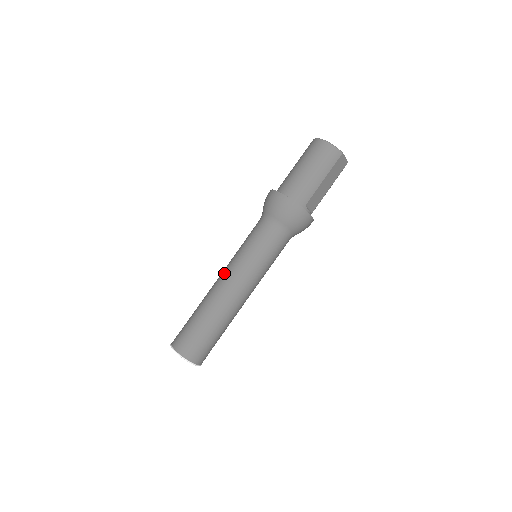
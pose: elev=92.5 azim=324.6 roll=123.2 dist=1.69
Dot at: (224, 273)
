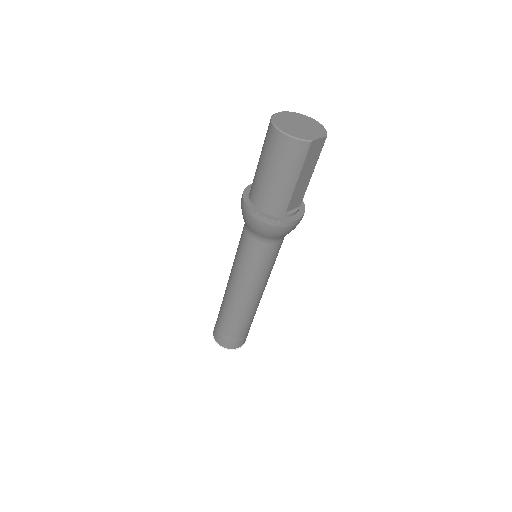
Dot at: (230, 282)
